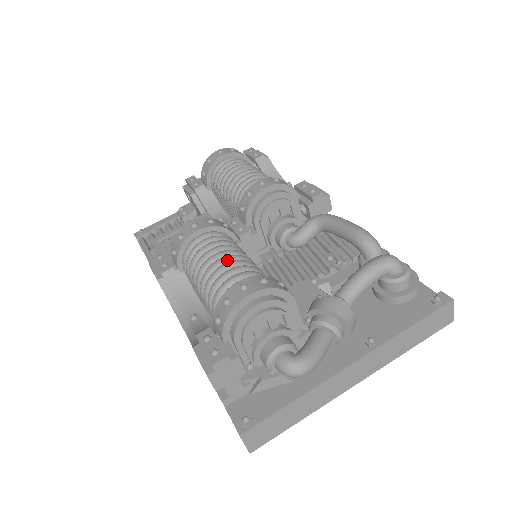
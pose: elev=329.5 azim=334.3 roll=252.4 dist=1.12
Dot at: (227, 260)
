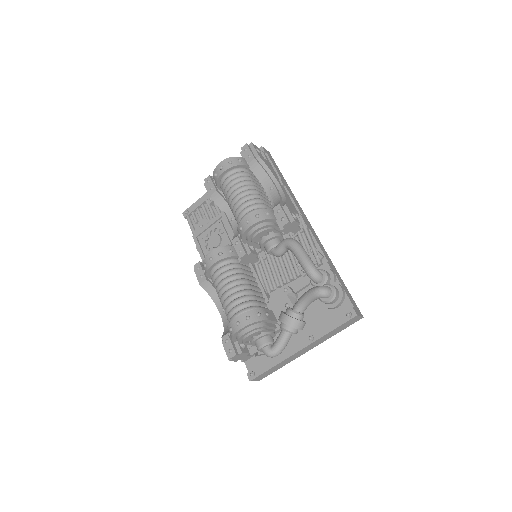
Dot at: (231, 293)
